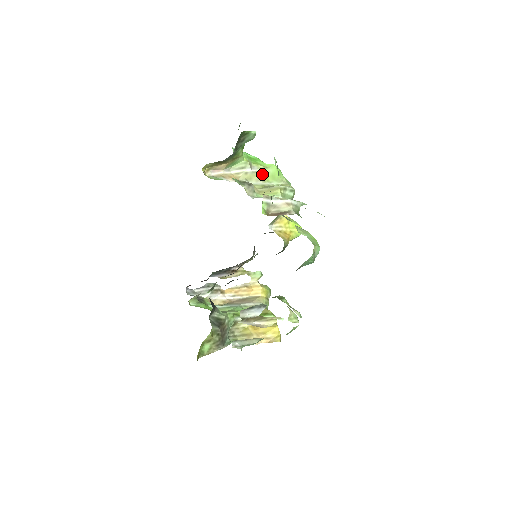
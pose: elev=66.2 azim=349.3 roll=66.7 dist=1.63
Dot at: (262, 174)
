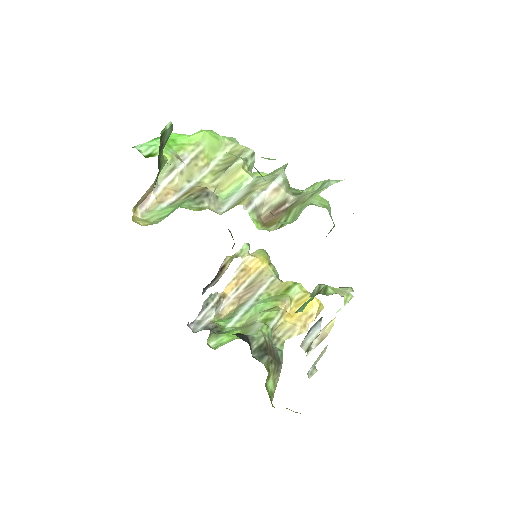
Dot at: (199, 157)
